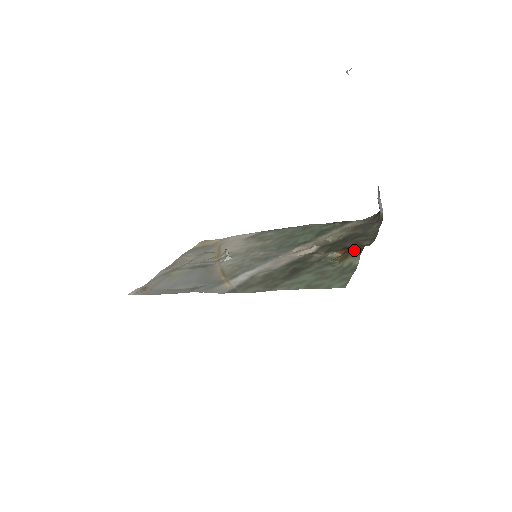
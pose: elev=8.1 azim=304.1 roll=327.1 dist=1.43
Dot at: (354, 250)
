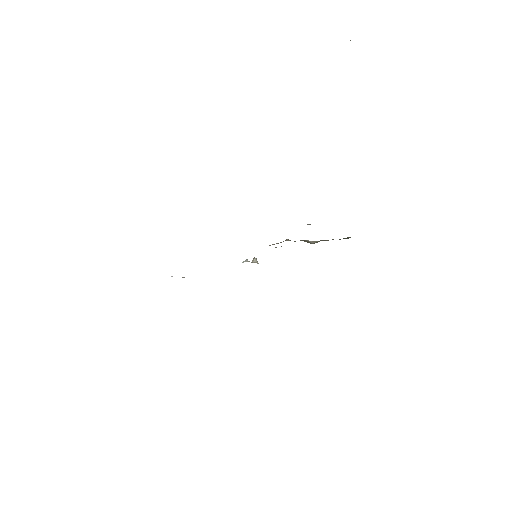
Dot at: occluded
